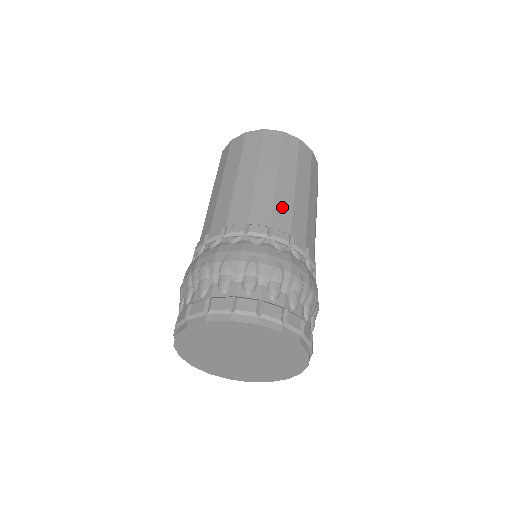
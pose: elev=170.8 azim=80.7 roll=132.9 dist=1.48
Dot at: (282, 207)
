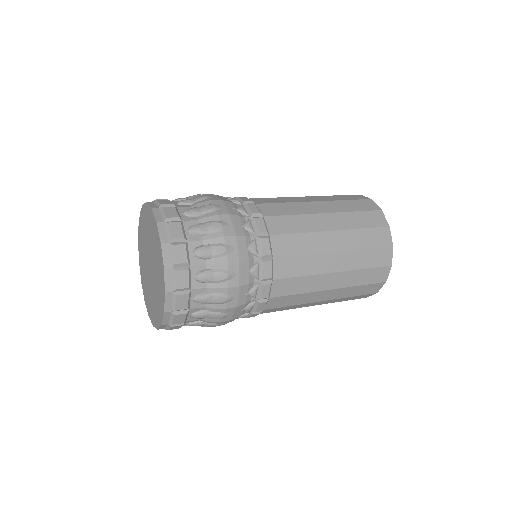
Dot at: (294, 223)
